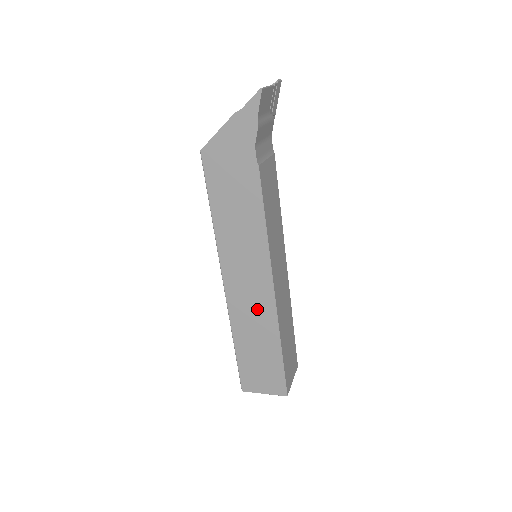
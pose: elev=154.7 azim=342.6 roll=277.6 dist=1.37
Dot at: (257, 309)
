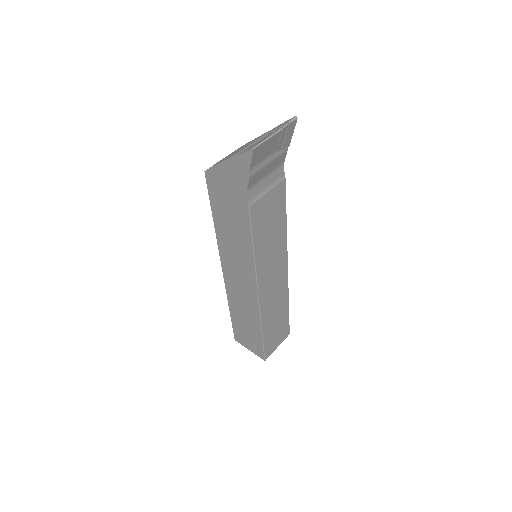
Dot at: (246, 300)
